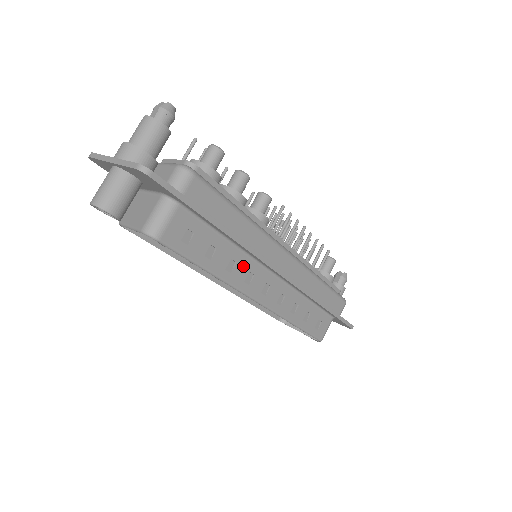
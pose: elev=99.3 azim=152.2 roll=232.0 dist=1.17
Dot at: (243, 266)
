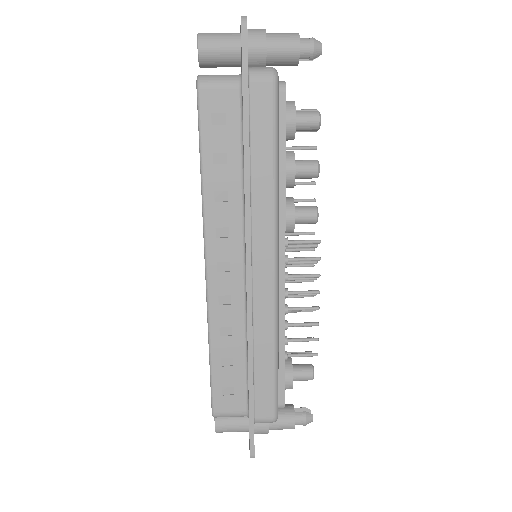
Dot at: (230, 214)
